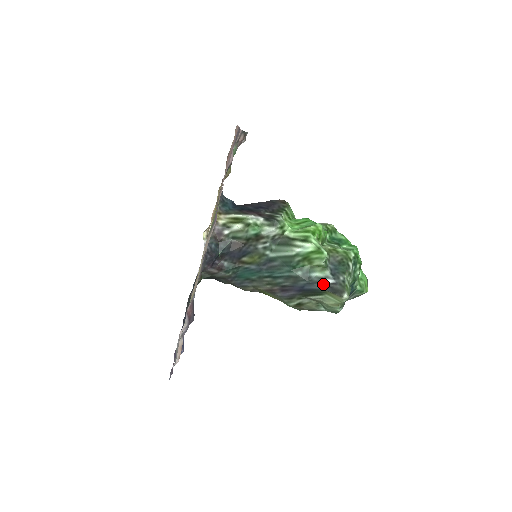
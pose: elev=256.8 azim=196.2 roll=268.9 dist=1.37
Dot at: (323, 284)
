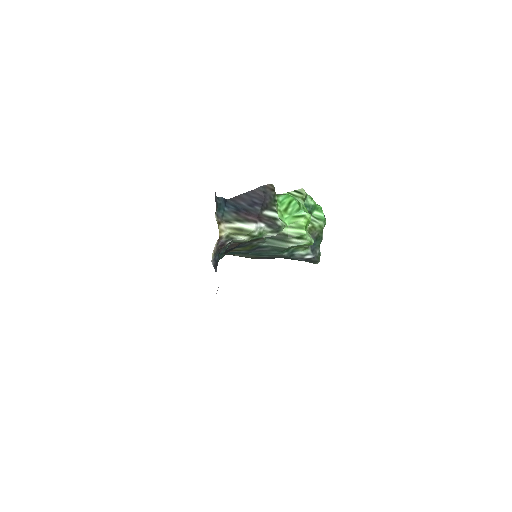
Dot at: (304, 259)
